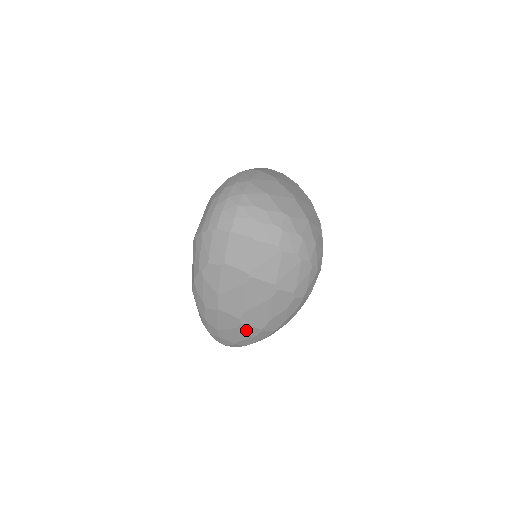
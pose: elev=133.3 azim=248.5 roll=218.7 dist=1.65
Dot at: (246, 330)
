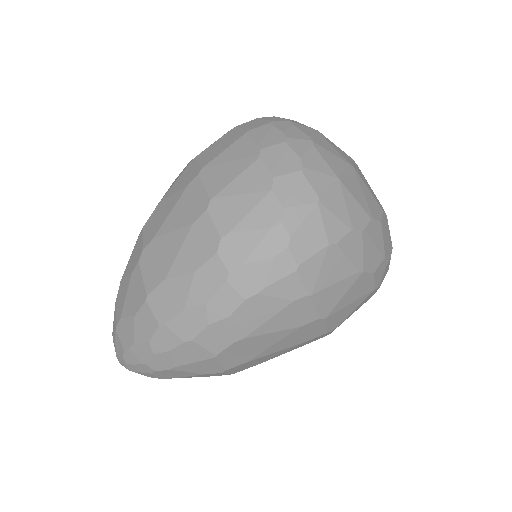
Dot at: (136, 287)
